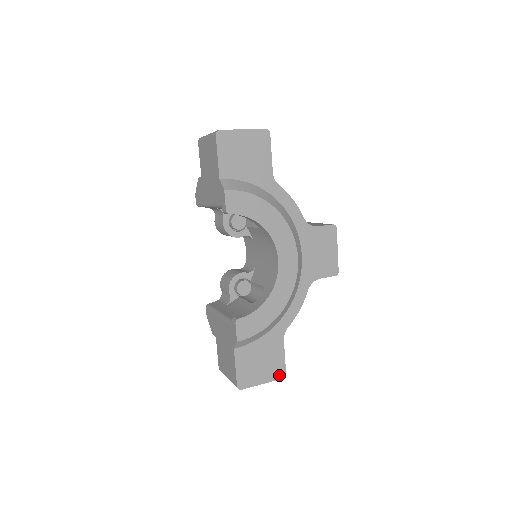
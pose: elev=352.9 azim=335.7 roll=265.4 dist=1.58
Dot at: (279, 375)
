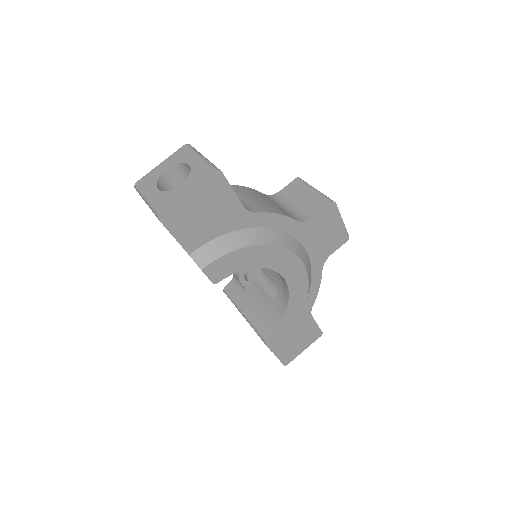
Dot at: (316, 337)
